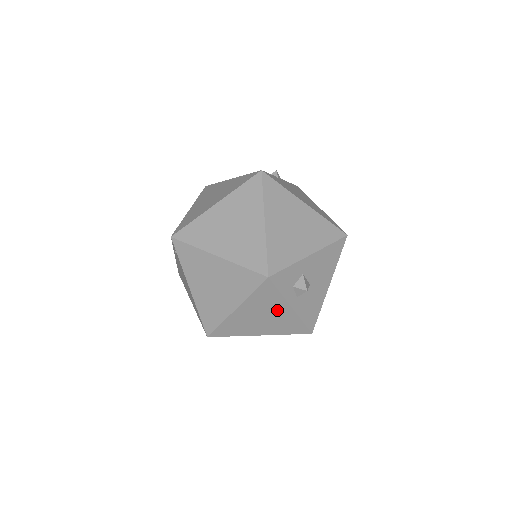
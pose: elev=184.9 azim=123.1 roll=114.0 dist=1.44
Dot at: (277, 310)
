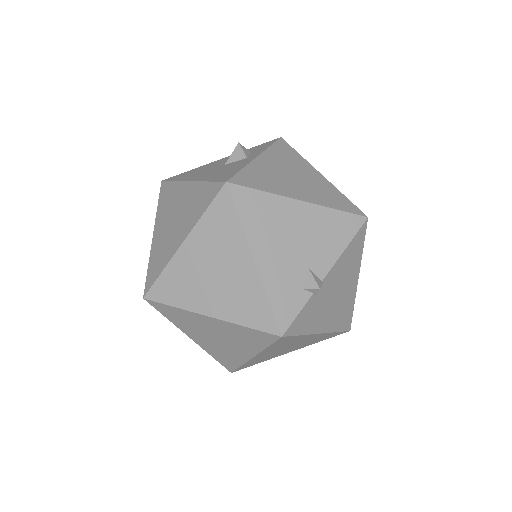
Dot at: occluded
